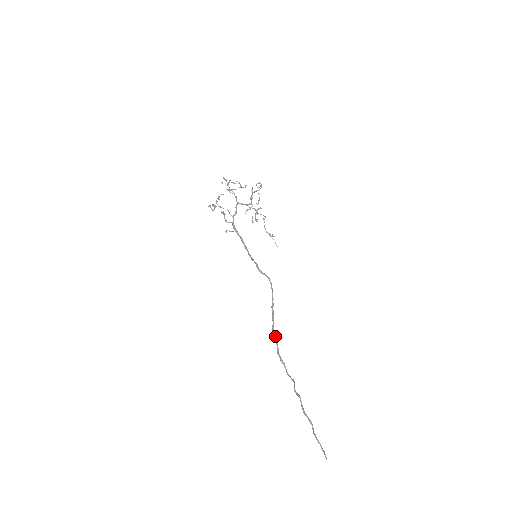
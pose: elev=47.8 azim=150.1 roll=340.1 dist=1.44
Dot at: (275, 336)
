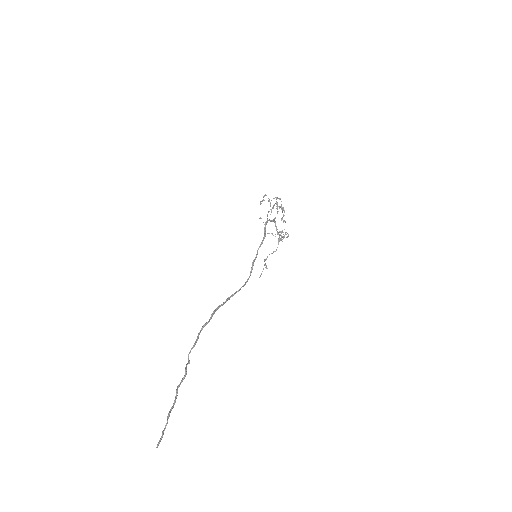
Dot at: (214, 313)
